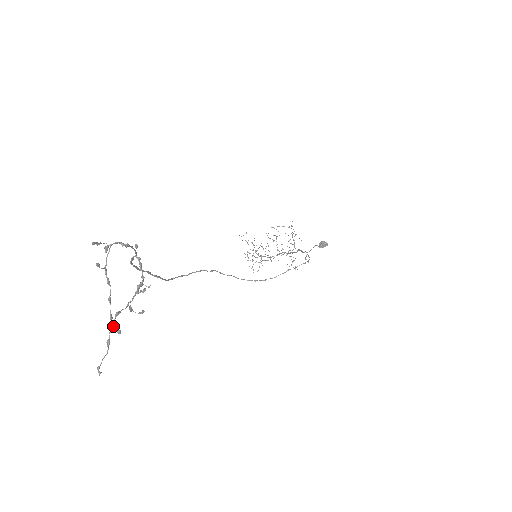
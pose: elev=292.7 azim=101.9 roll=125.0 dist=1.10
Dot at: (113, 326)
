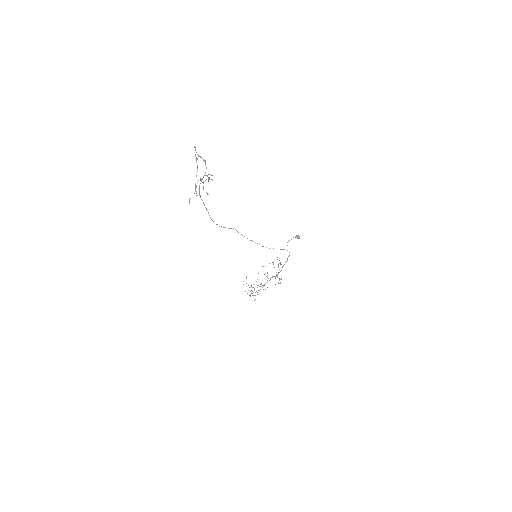
Dot at: (195, 191)
